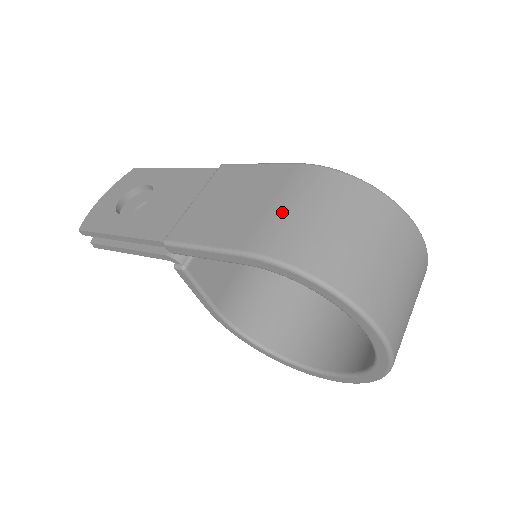
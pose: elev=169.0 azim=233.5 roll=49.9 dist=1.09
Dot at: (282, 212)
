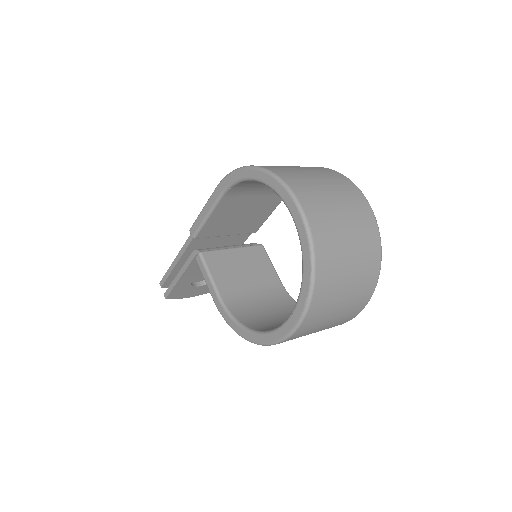
Dot at: occluded
